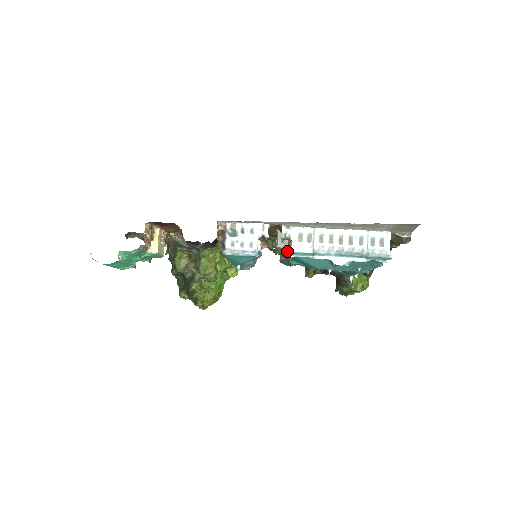
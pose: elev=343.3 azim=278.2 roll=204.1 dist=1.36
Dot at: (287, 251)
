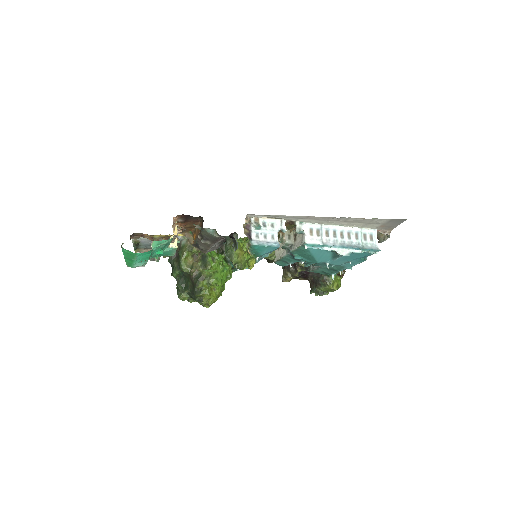
Dot at: (301, 243)
